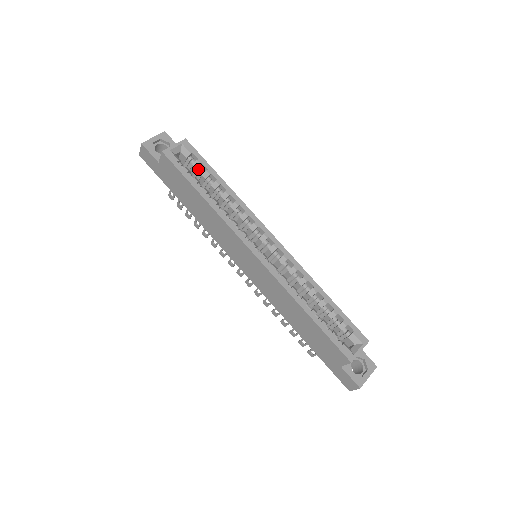
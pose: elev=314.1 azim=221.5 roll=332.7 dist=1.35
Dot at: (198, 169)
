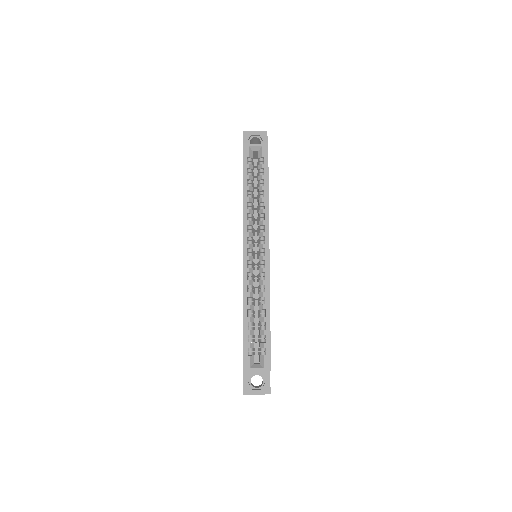
Dot at: (260, 170)
